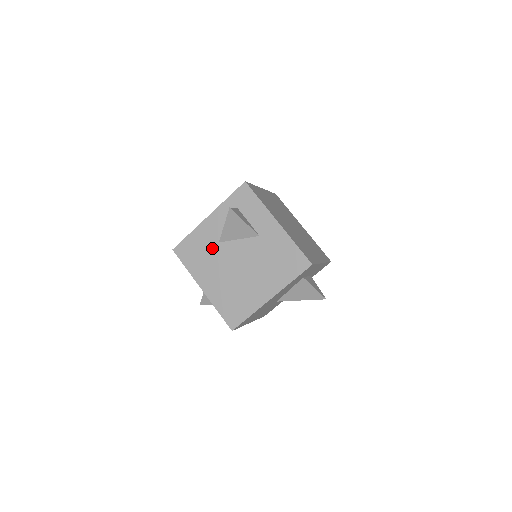
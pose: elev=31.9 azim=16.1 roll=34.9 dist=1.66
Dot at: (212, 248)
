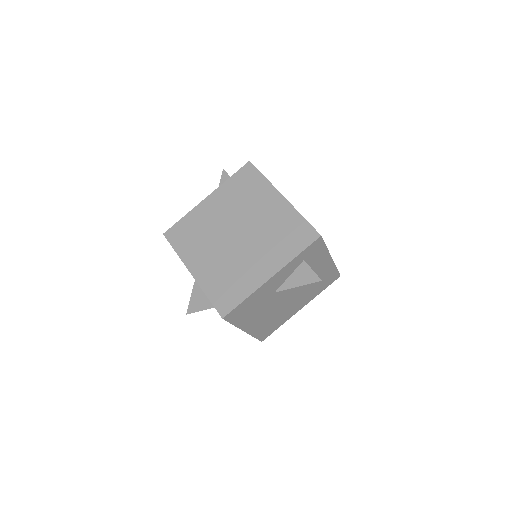
Dot at: (266, 300)
